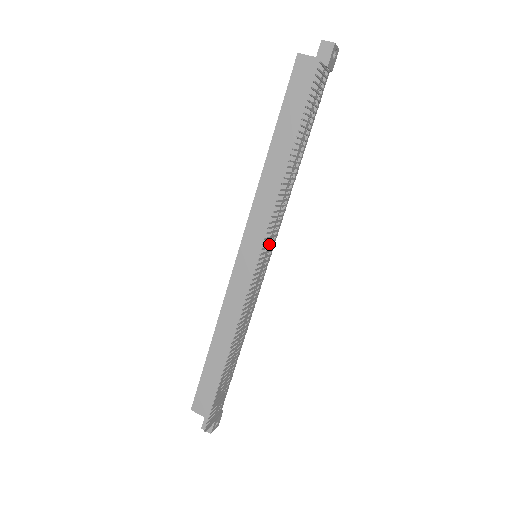
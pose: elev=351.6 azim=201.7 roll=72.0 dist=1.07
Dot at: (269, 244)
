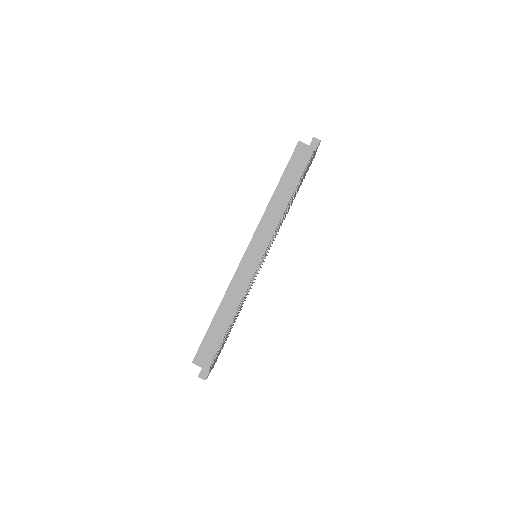
Dot at: (266, 249)
